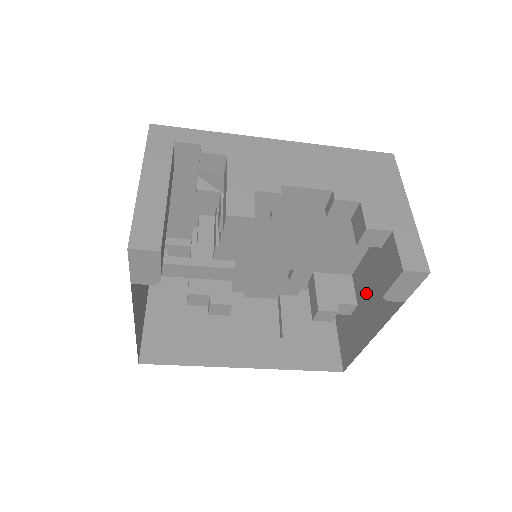
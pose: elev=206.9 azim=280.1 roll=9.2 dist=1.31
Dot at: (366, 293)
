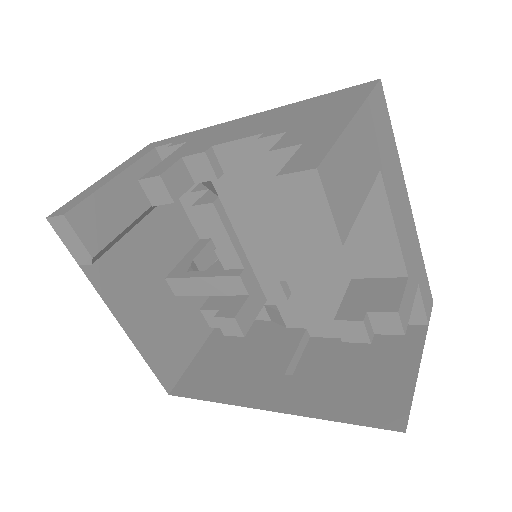
Dot at: occluded
